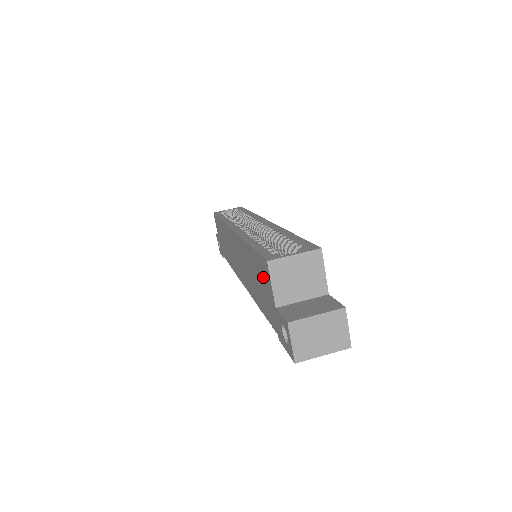
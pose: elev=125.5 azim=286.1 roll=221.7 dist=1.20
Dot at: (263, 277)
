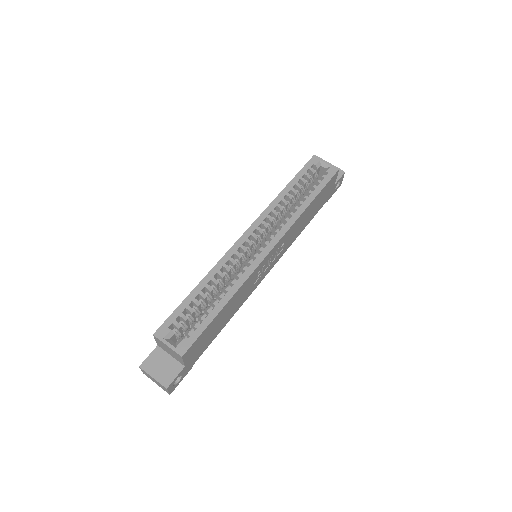
Dot at: occluded
